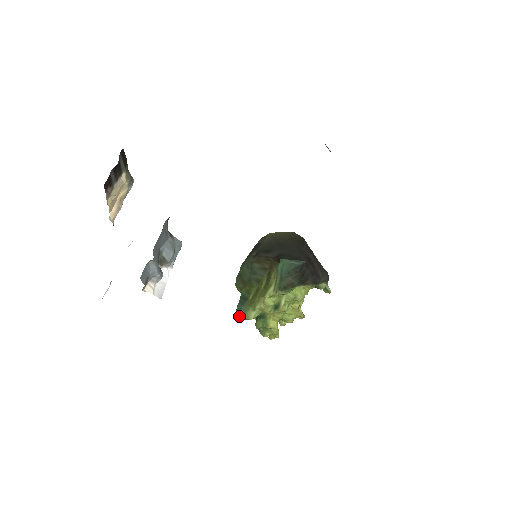
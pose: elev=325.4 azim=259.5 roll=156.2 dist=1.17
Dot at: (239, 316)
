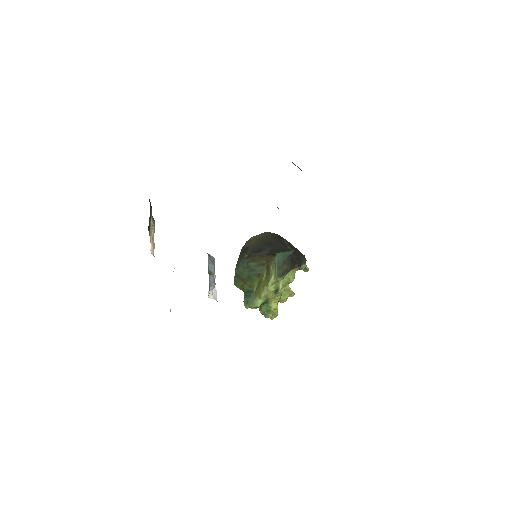
Dot at: (248, 307)
